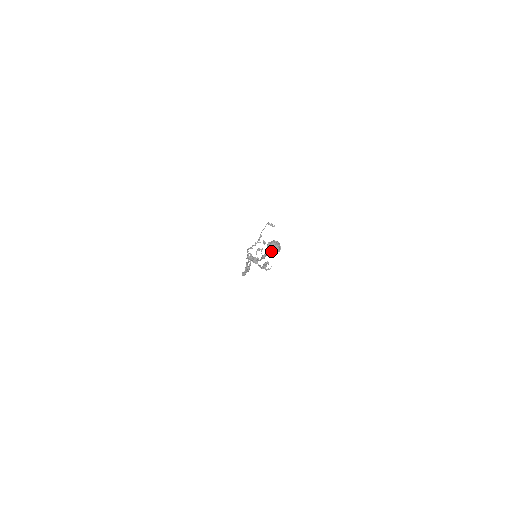
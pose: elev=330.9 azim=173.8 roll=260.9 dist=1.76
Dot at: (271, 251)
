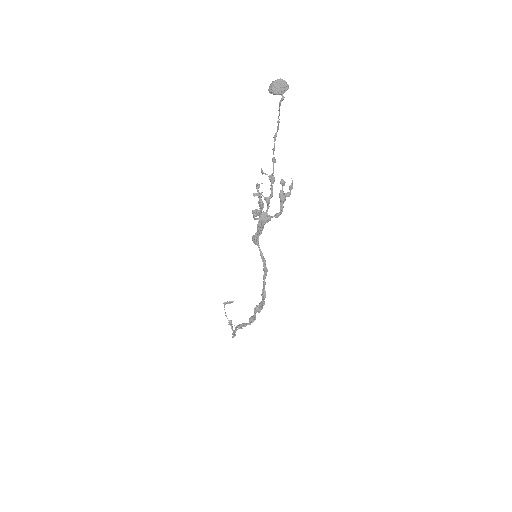
Dot at: occluded
